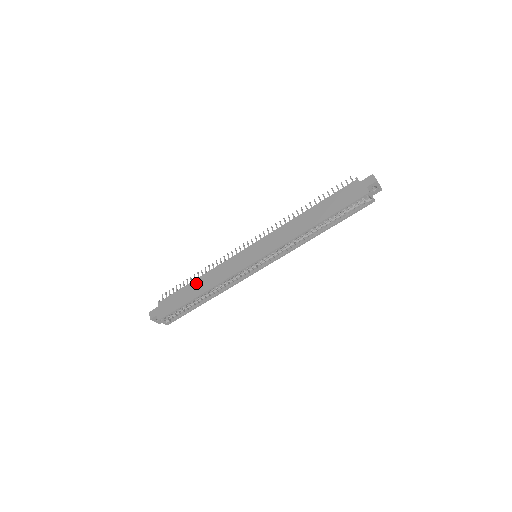
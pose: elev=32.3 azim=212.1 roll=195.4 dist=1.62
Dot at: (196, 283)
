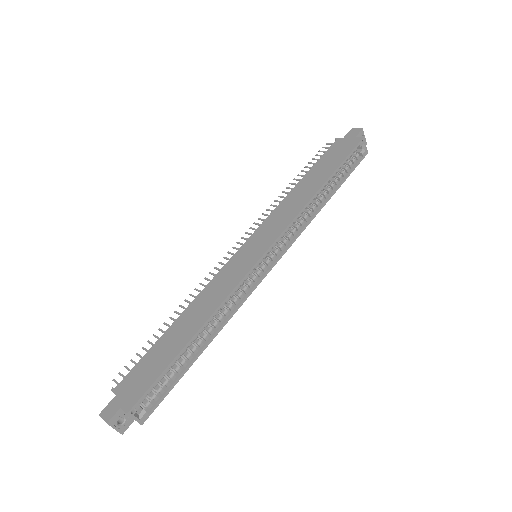
Dot at: (177, 326)
